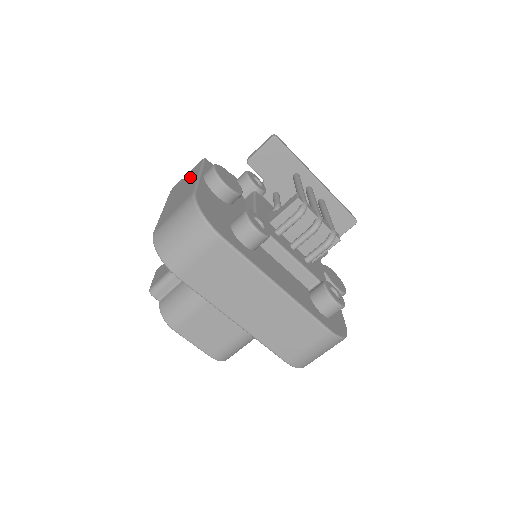
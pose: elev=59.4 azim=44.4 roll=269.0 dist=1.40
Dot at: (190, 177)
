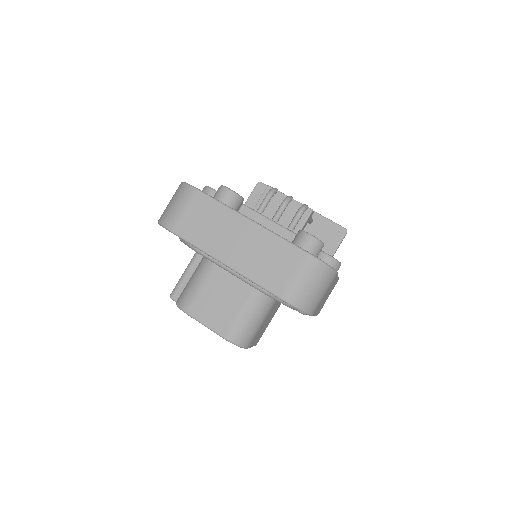
Dot at: occluded
